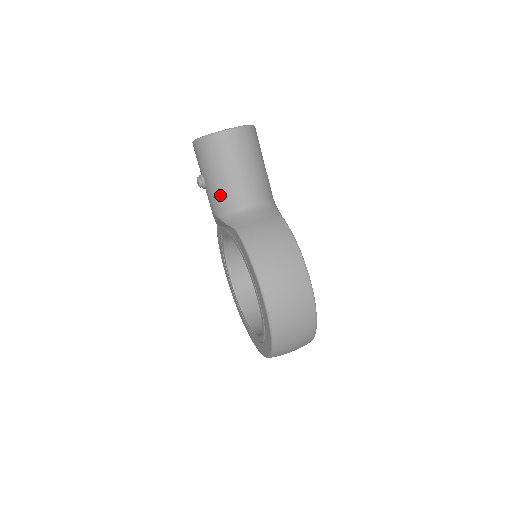
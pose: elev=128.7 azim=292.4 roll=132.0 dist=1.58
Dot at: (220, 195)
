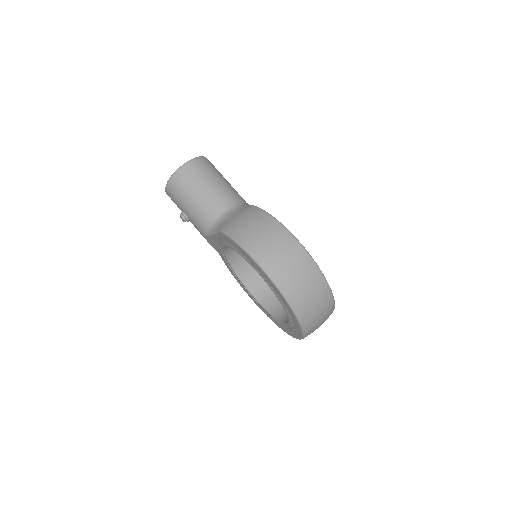
Dot at: (199, 216)
